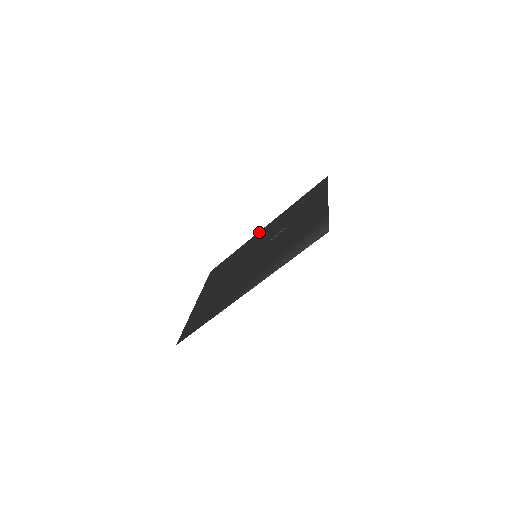
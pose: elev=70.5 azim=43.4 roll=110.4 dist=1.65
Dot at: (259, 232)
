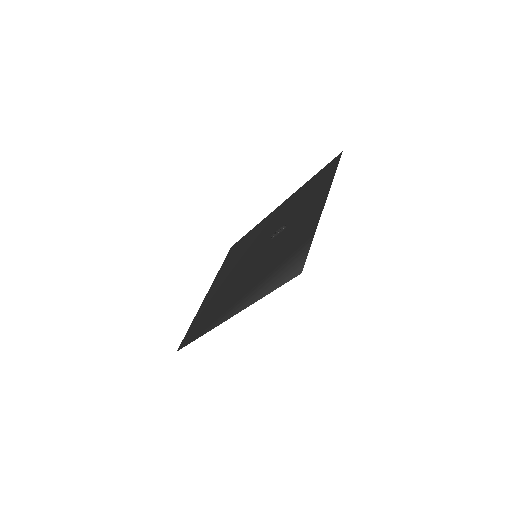
Dot at: (273, 212)
